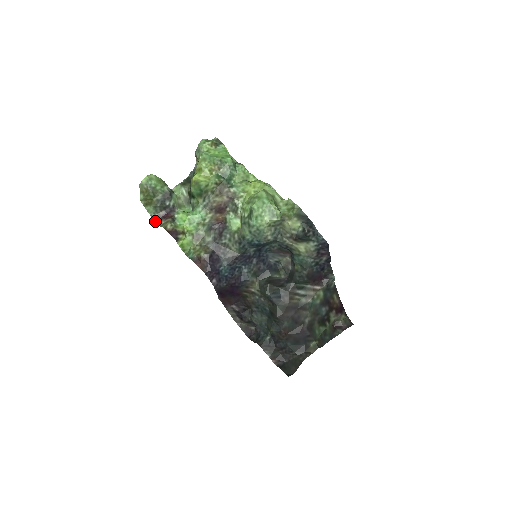
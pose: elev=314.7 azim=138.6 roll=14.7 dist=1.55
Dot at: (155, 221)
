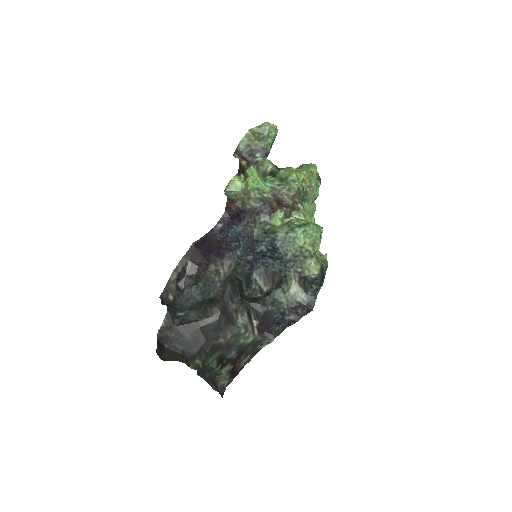
Dot at: (235, 151)
